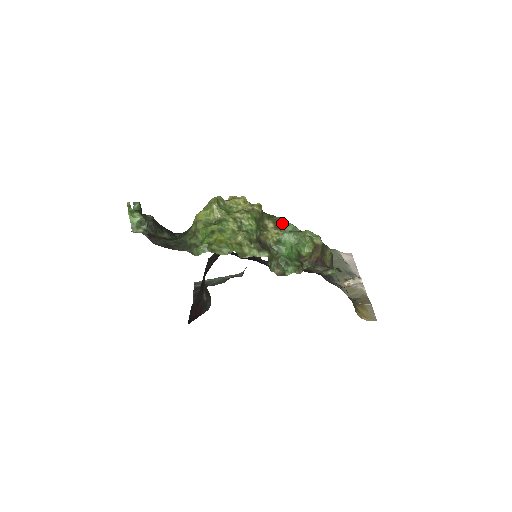
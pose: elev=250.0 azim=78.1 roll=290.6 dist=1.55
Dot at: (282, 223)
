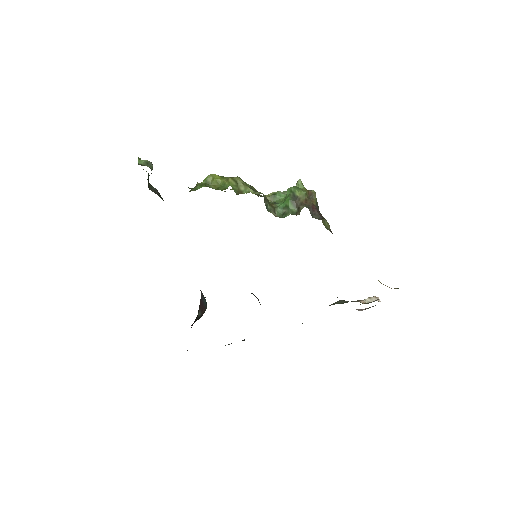
Dot at: occluded
